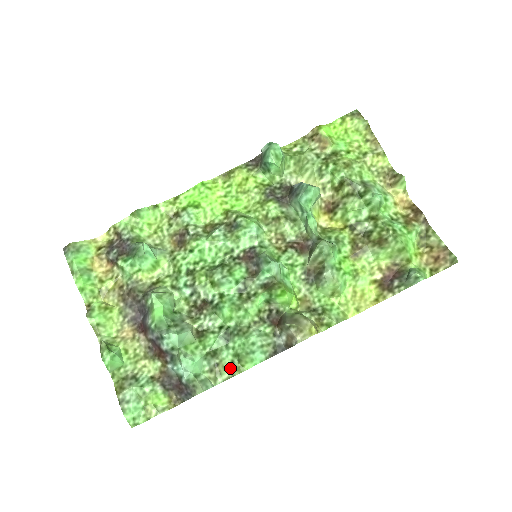
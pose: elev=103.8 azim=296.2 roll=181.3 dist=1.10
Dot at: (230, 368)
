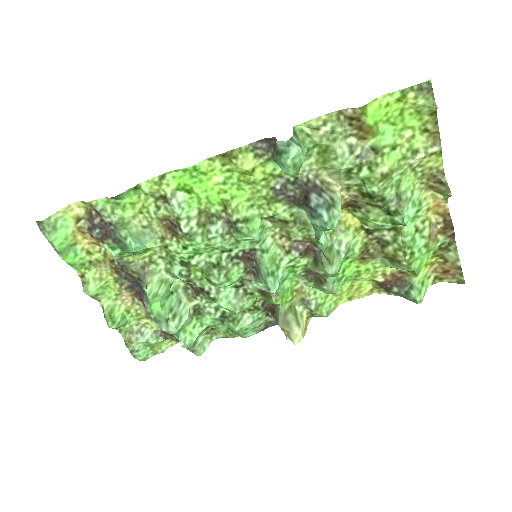
Dot at: (224, 333)
